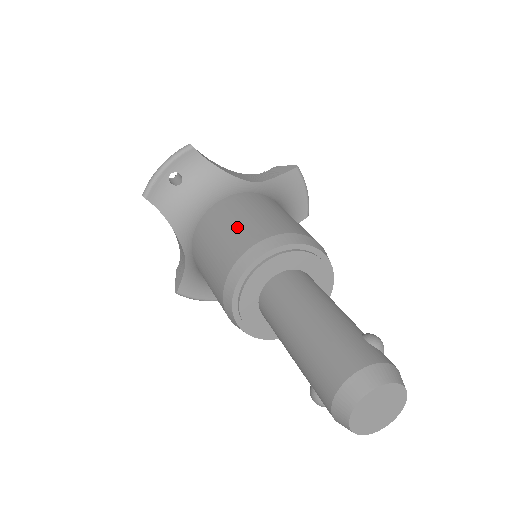
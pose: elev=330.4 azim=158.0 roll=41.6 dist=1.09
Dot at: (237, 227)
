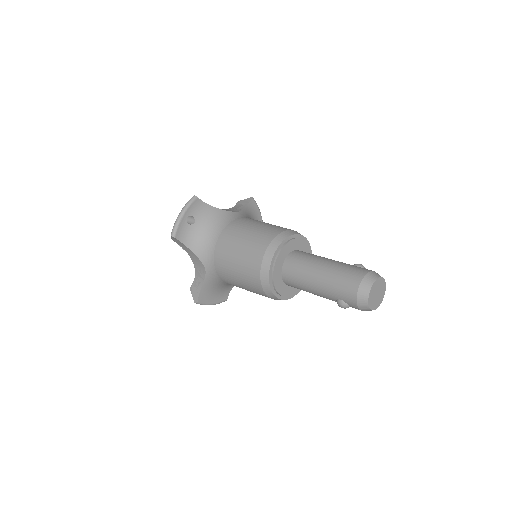
Dot at: (252, 236)
